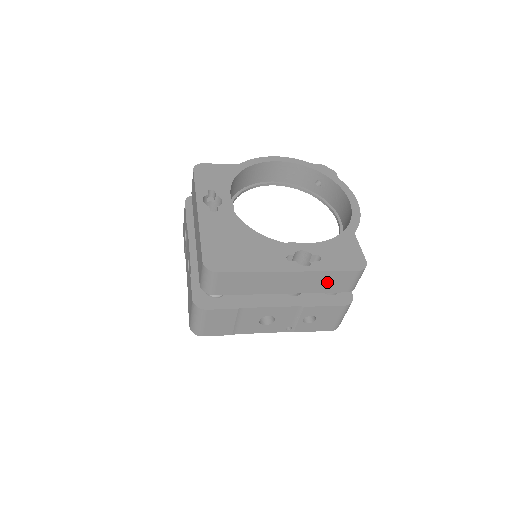
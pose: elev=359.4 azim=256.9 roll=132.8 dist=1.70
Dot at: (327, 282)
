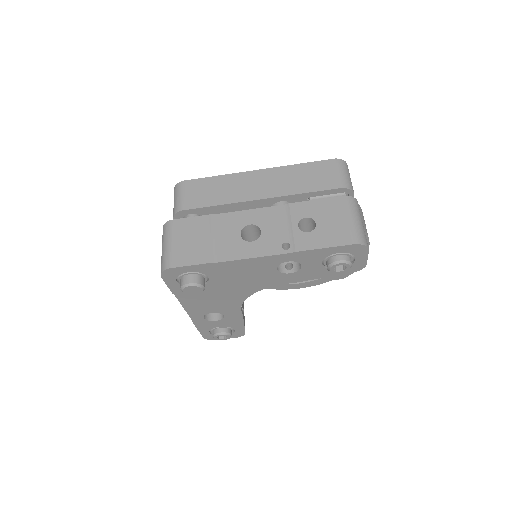
Dot at: (306, 178)
